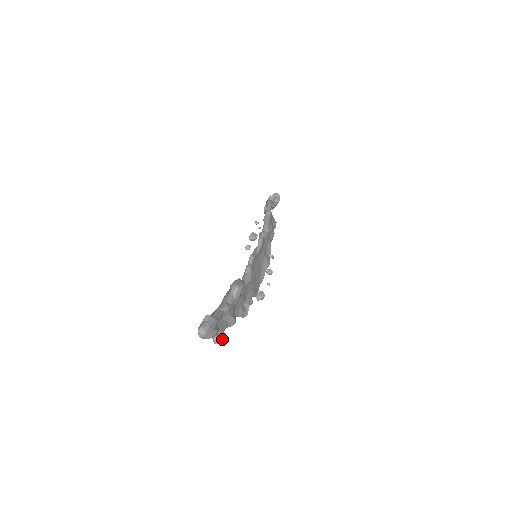
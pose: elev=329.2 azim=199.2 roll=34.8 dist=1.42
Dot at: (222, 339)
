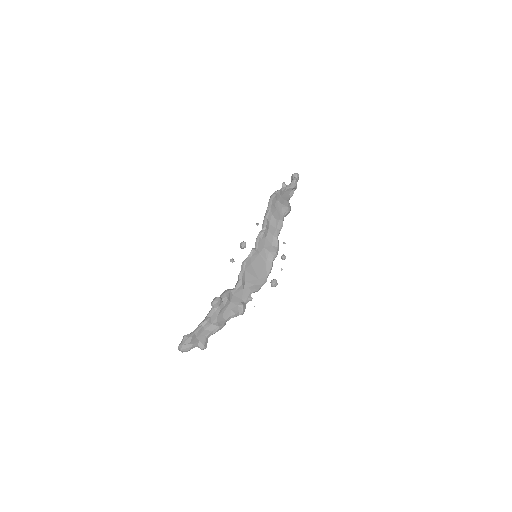
Dot at: (203, 346)
